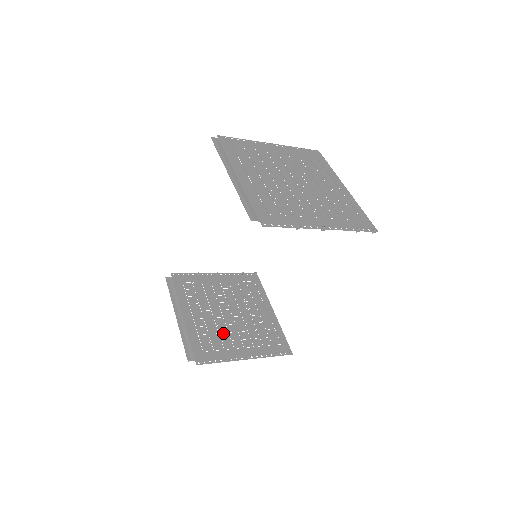
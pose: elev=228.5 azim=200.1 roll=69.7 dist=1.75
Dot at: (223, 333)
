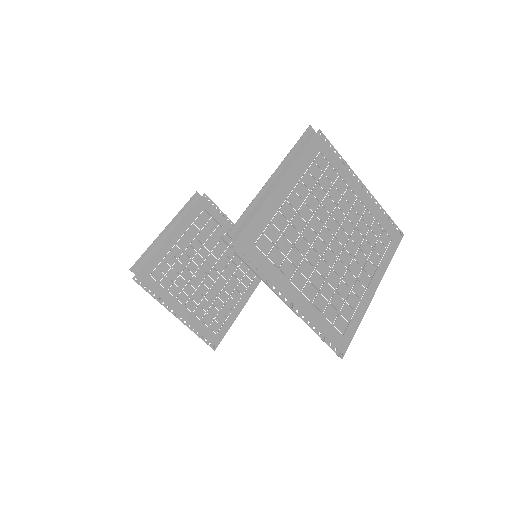
Dot at: occluded
